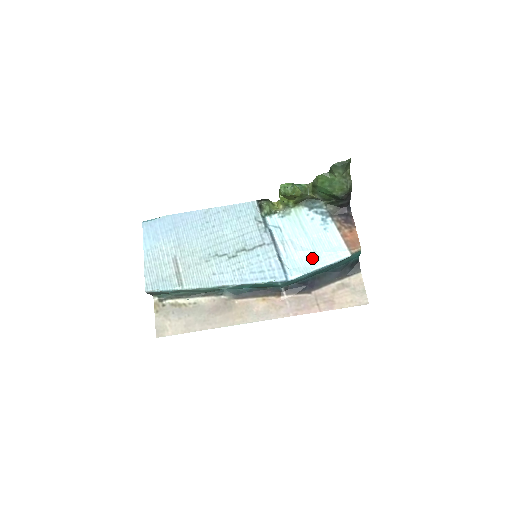
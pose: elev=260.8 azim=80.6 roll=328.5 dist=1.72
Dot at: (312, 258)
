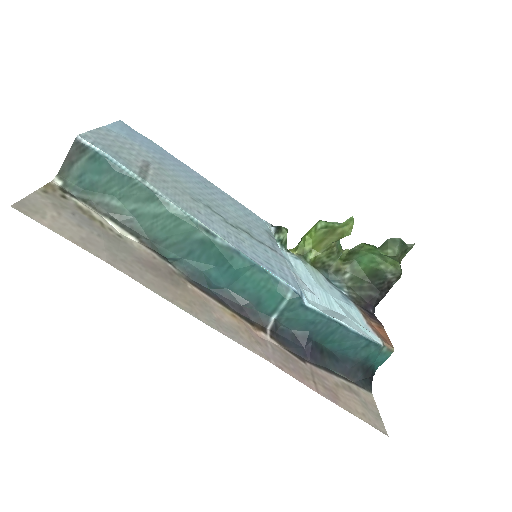
Dot at: (332, 312)
